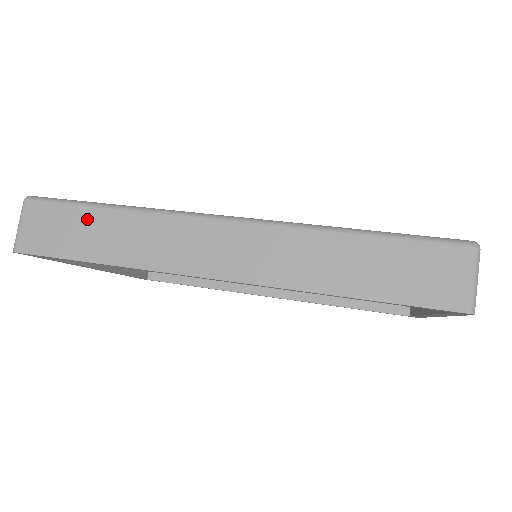
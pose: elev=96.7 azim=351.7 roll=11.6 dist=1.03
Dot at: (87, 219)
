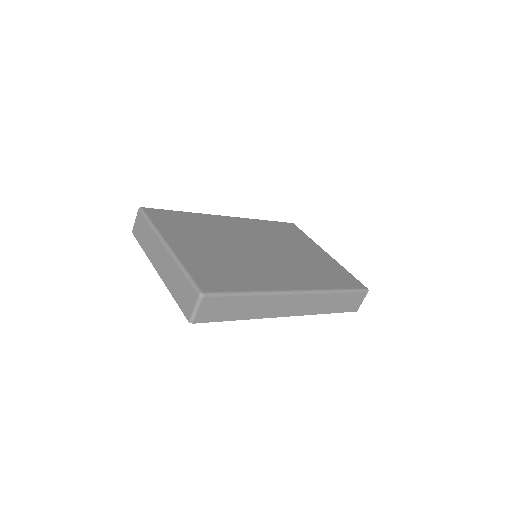
Dot at: (237, 302)
